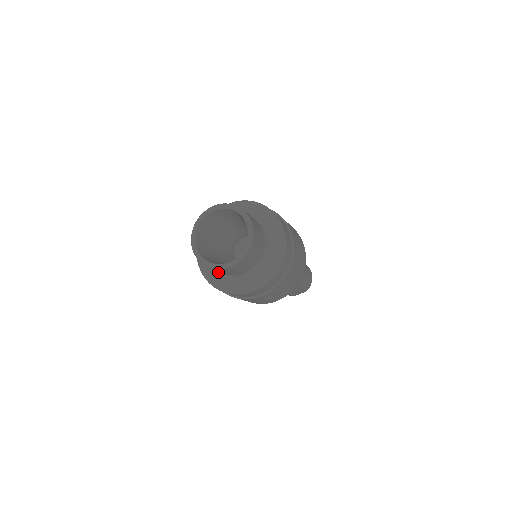
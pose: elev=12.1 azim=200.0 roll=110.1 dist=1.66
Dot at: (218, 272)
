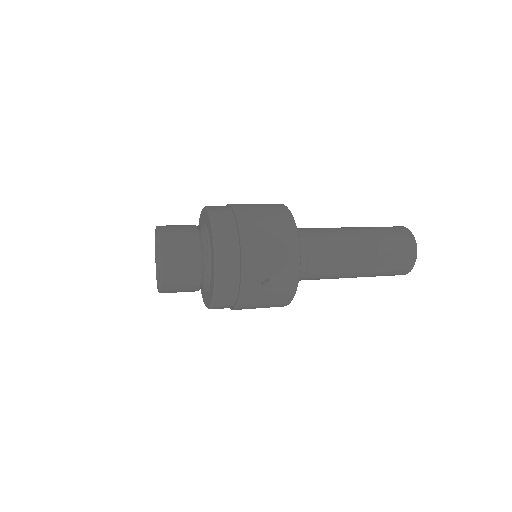
Dot at: (206, 293)
